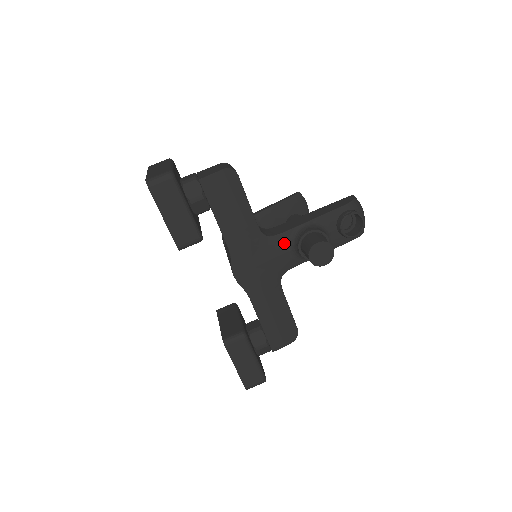
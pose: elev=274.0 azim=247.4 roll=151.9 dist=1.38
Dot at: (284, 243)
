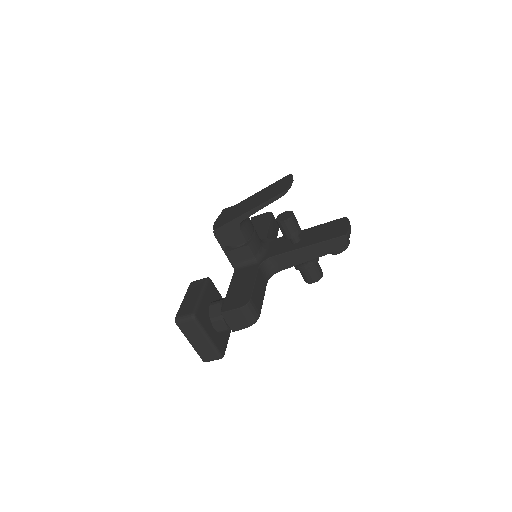
Dot at: occluded
